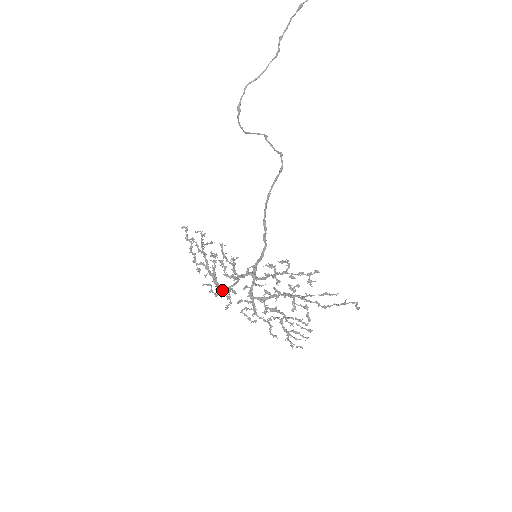
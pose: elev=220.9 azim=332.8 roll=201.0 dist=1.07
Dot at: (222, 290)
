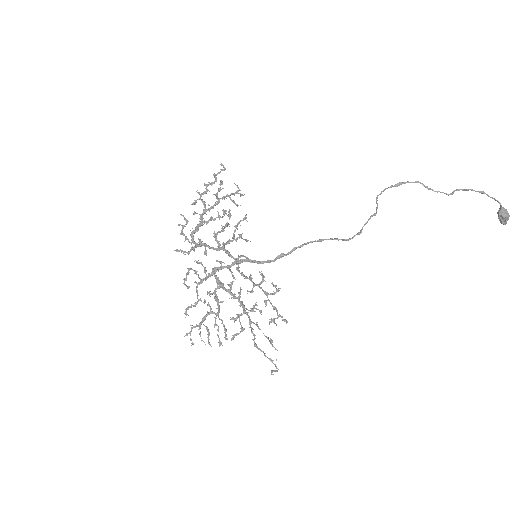
Dot at: occluded
